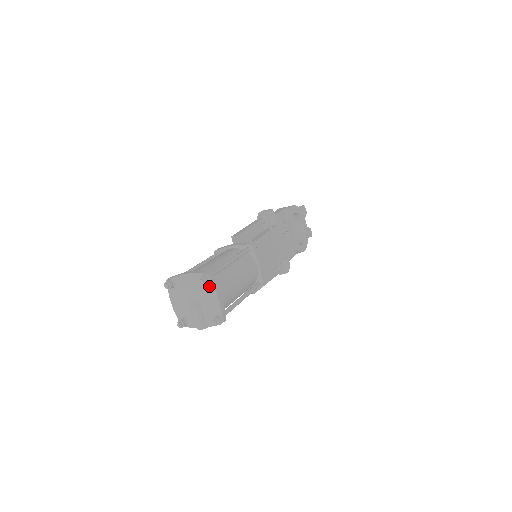
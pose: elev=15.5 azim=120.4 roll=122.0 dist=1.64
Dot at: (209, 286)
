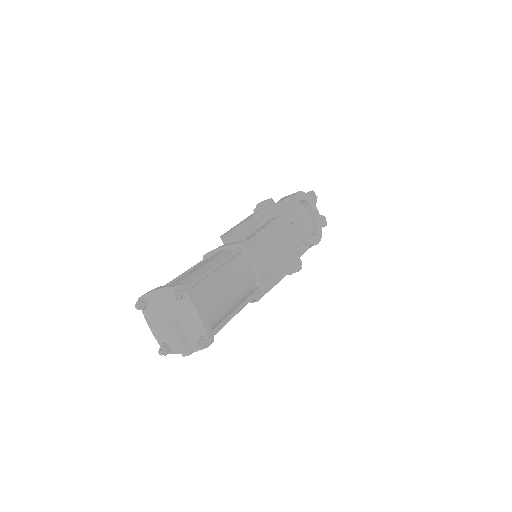
Dot at: (186, 301)
